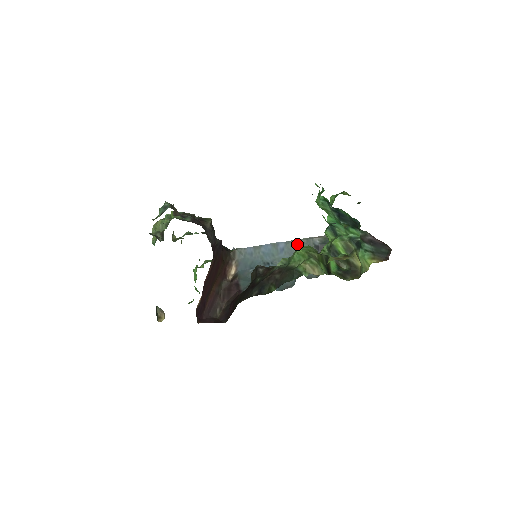
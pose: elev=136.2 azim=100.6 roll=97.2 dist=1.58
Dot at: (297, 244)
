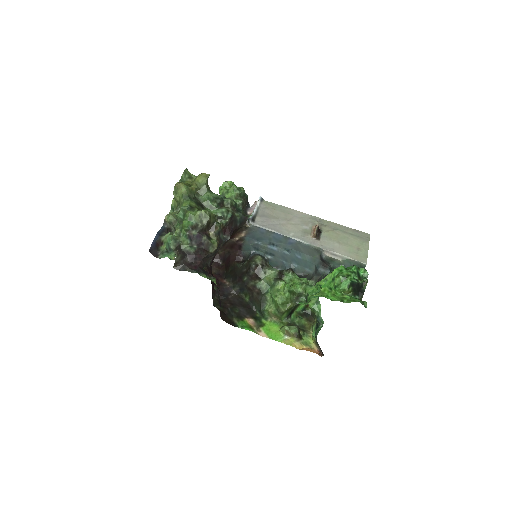
Dot at: (306, 247)
